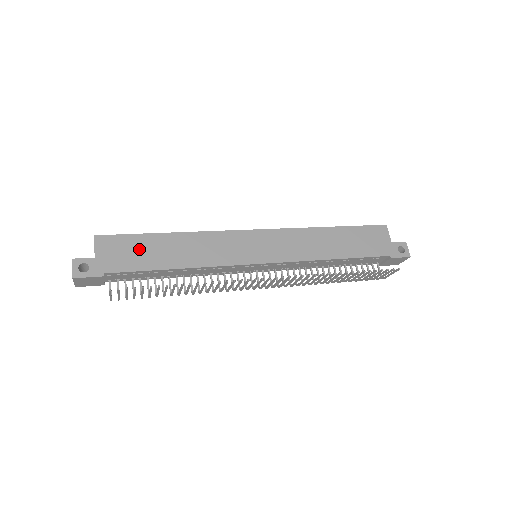
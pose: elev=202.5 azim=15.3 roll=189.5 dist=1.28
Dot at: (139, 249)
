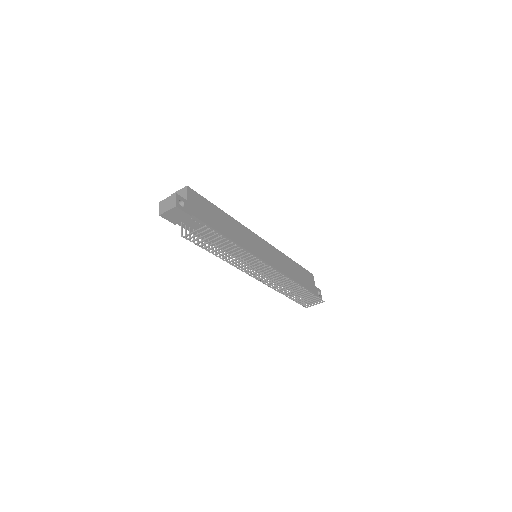
Dot at: (209, 211)
